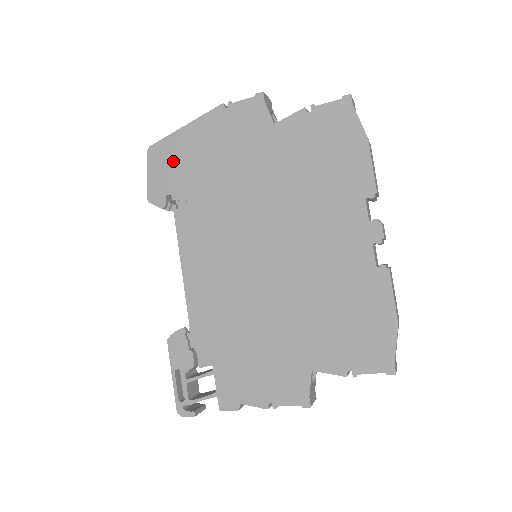
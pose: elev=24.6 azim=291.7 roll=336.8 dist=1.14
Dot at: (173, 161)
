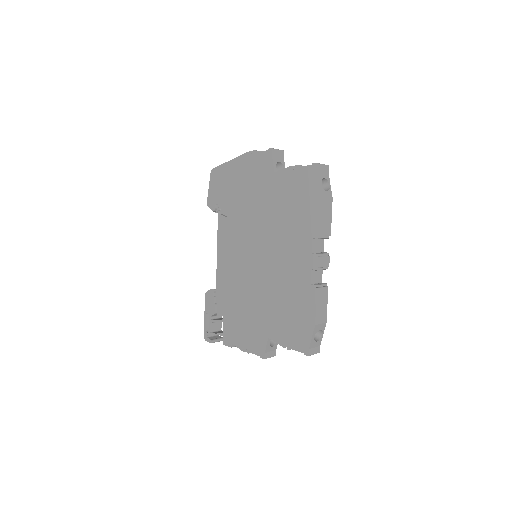
Dot at: (222, 182)
